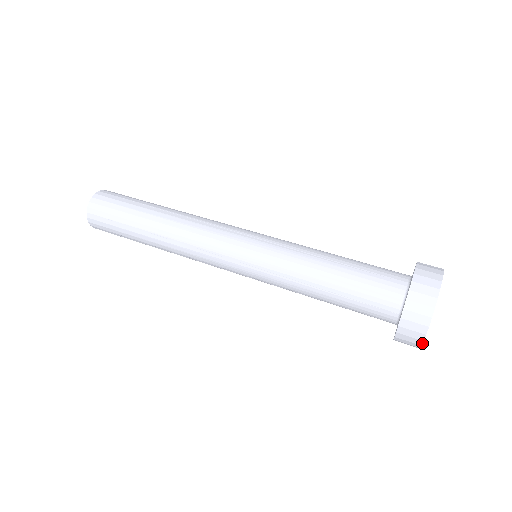
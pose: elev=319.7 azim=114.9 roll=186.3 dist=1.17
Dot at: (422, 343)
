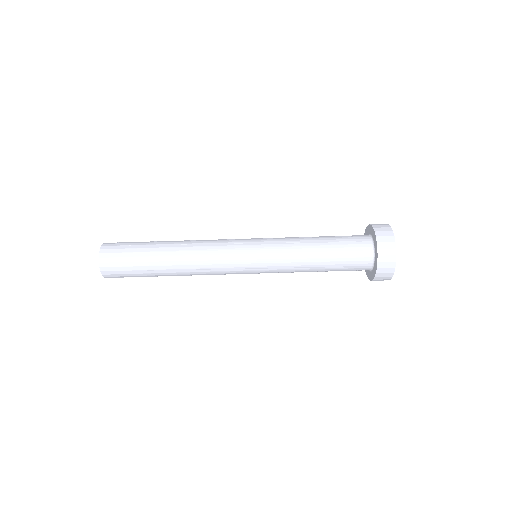
Dot at: occluded
